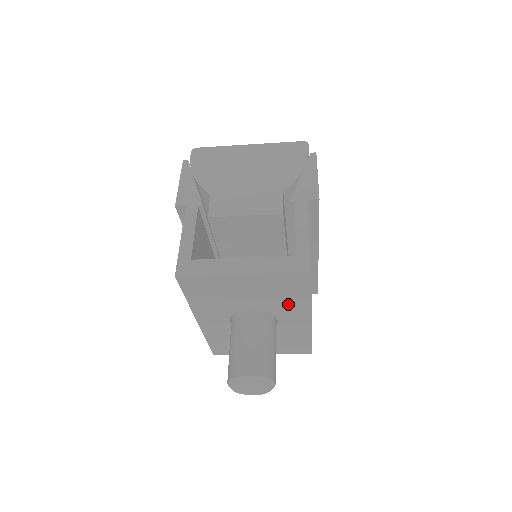
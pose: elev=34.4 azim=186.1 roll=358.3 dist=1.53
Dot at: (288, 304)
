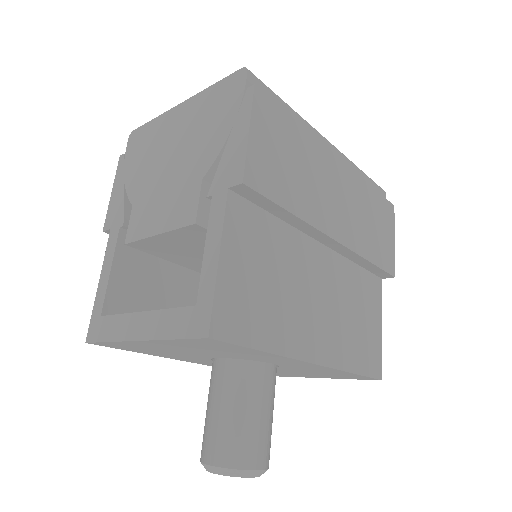
Dot at: (252, 355)
